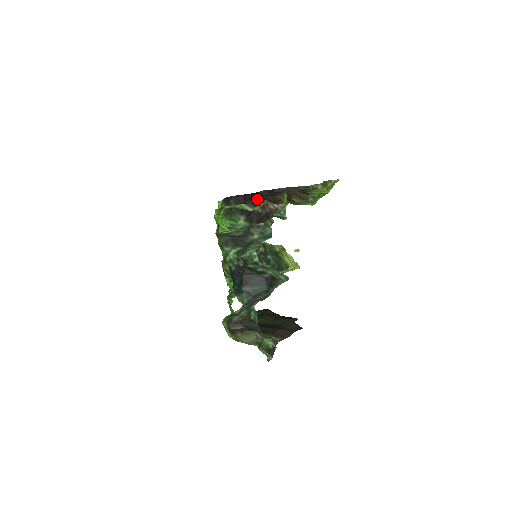
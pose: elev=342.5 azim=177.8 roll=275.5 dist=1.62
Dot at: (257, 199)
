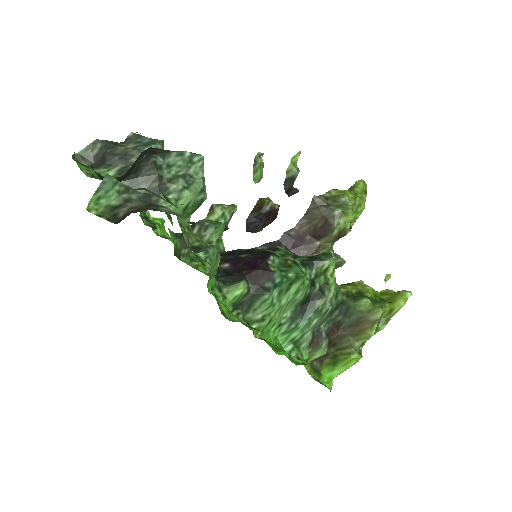
Dot at: occluded
